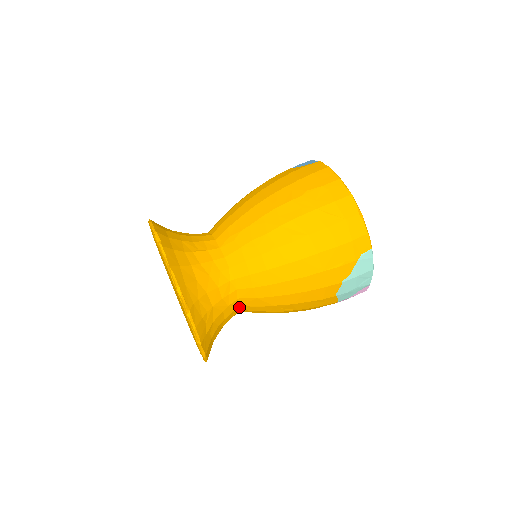
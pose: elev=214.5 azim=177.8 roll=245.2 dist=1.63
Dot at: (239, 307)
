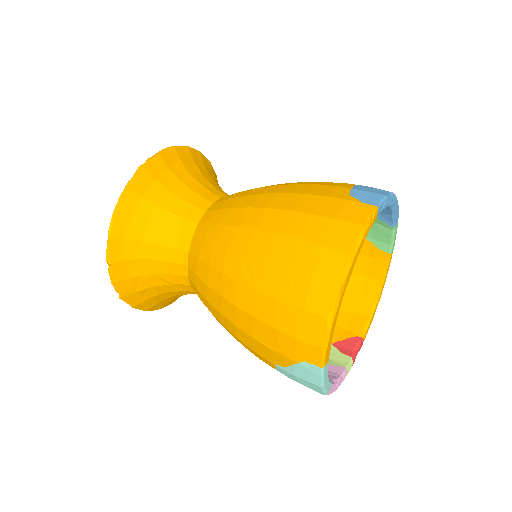
Dot at: (195, 292)
